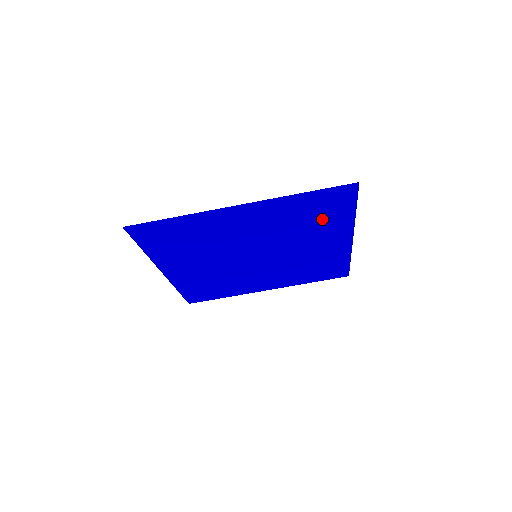
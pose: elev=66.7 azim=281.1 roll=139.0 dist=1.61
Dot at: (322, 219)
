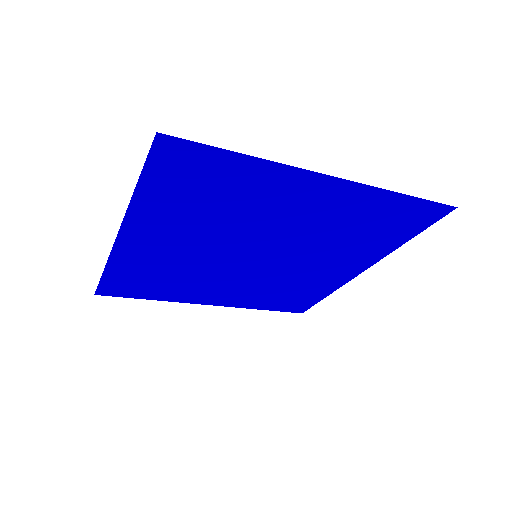
Dot at: (373, 236)
